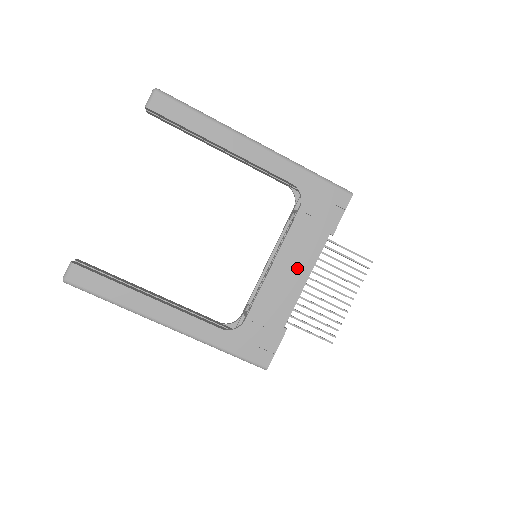
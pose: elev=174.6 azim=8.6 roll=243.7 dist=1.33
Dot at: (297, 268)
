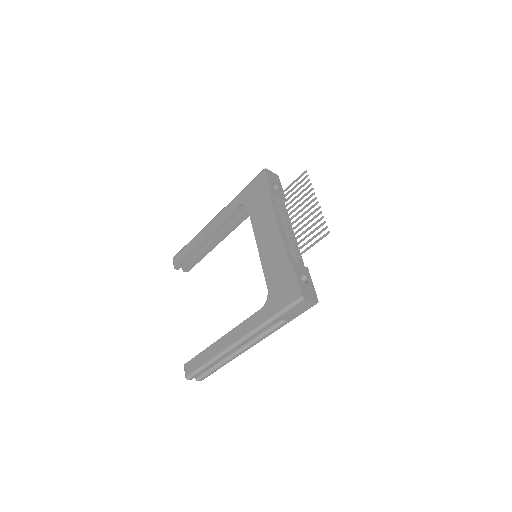
Dot at: (269, 230)
